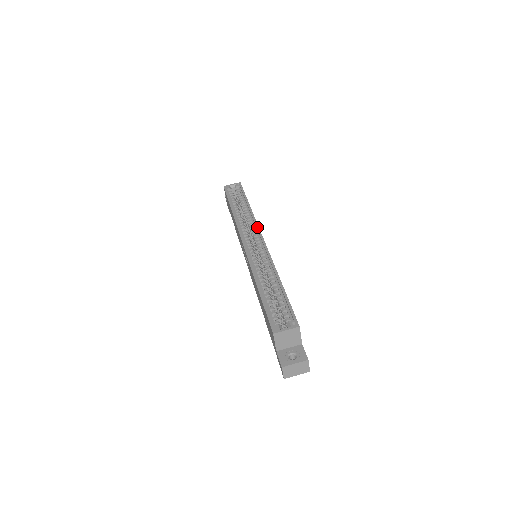
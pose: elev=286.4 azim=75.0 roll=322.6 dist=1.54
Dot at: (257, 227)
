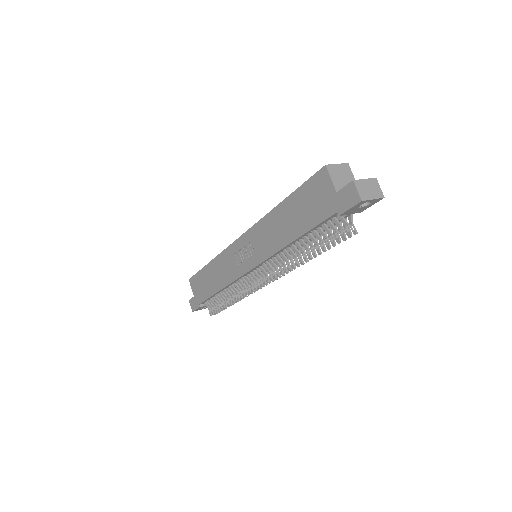
Dot at: occluded
